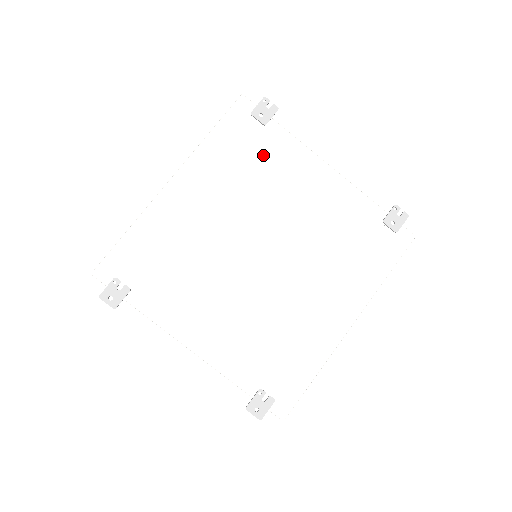
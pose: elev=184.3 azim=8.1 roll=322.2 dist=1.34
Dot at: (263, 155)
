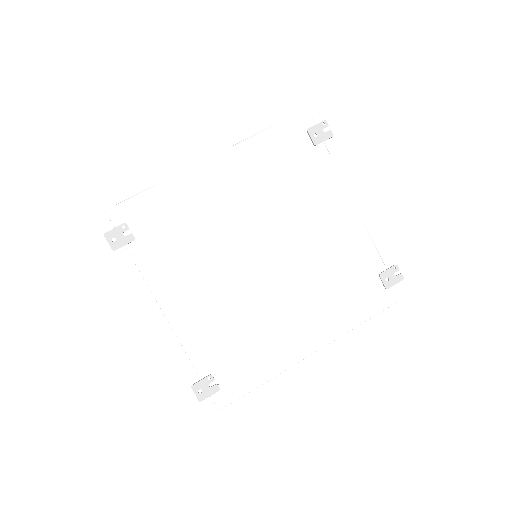
Dot at: (302, 171)
